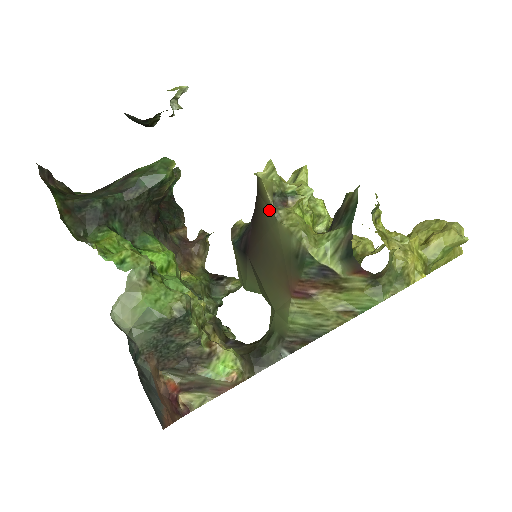
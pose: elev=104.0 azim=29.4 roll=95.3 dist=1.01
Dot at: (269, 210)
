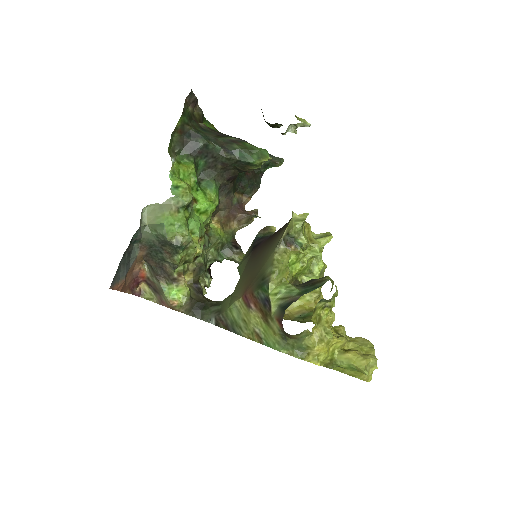
Dot at: (279, 239)
